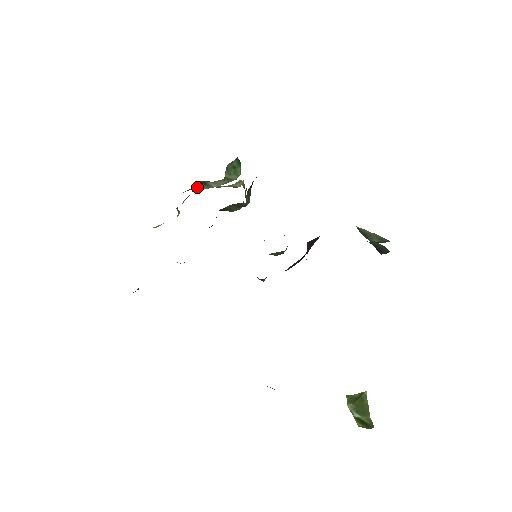
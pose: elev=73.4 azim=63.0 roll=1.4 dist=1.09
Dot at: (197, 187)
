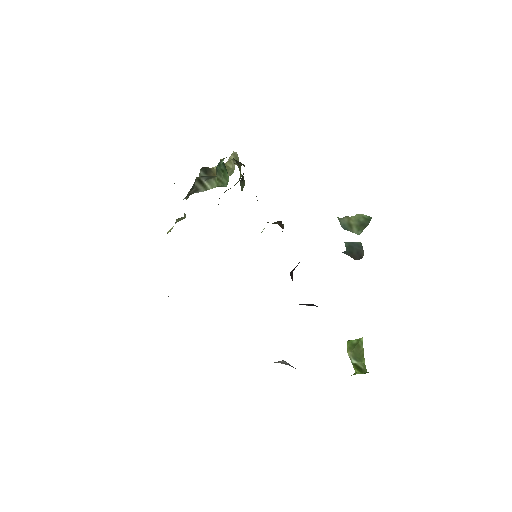
Dot at: (195, 187)
